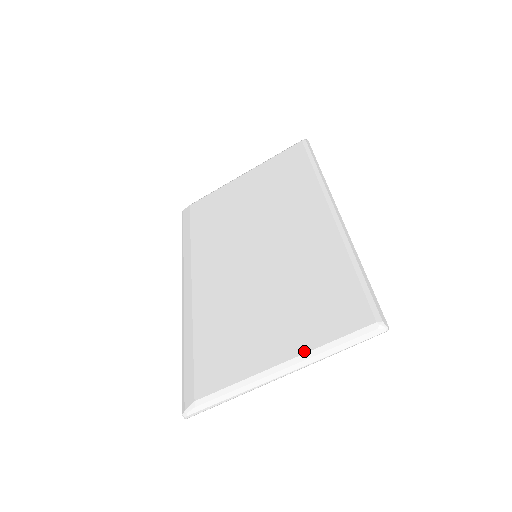
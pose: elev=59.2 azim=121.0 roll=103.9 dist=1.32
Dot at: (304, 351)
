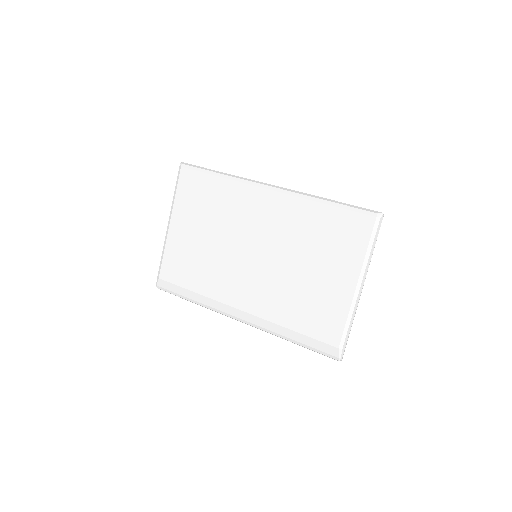
Dot at: (360, 266)
